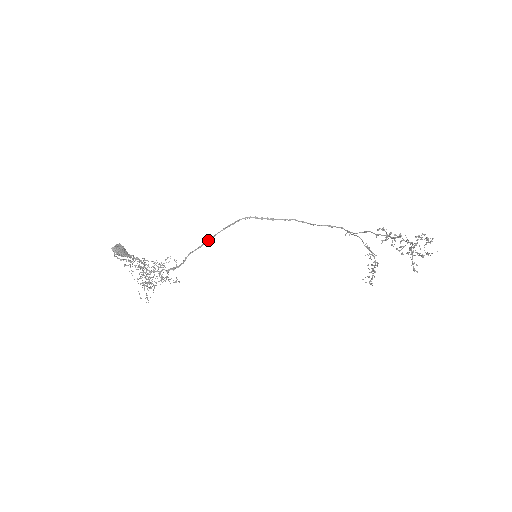
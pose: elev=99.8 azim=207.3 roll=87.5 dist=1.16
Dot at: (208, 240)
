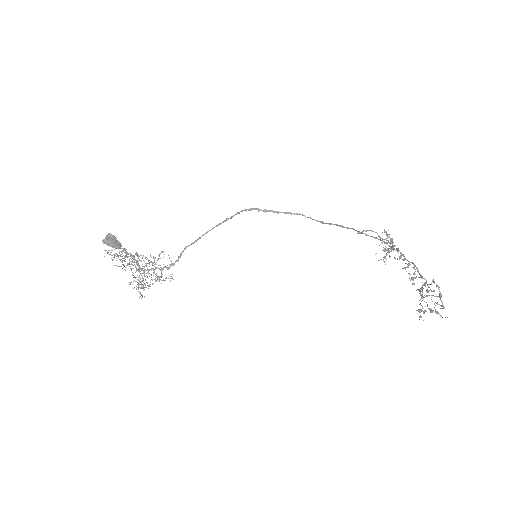
Dot at: (205, 233)
